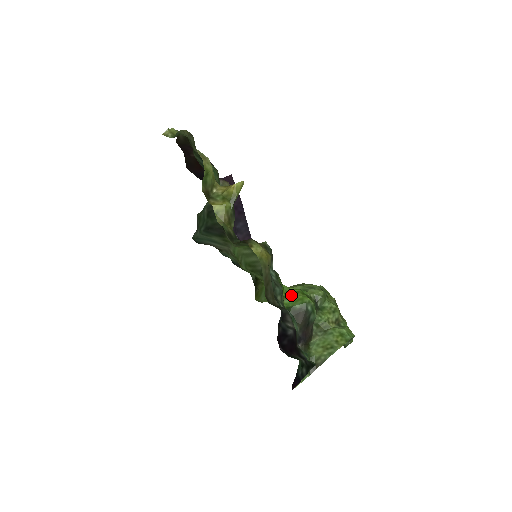
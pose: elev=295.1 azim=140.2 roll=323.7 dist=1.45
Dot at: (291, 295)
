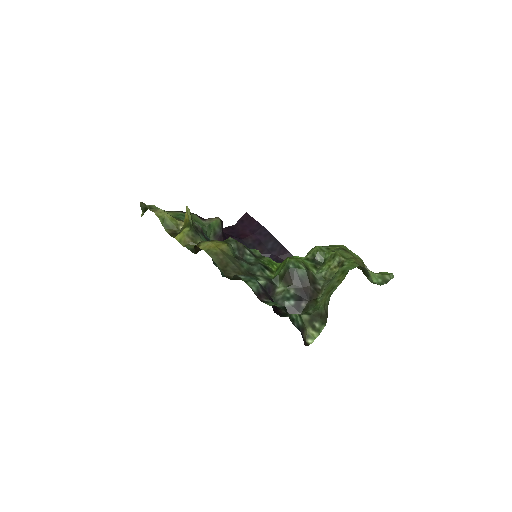
Dot at: (279, 266)
